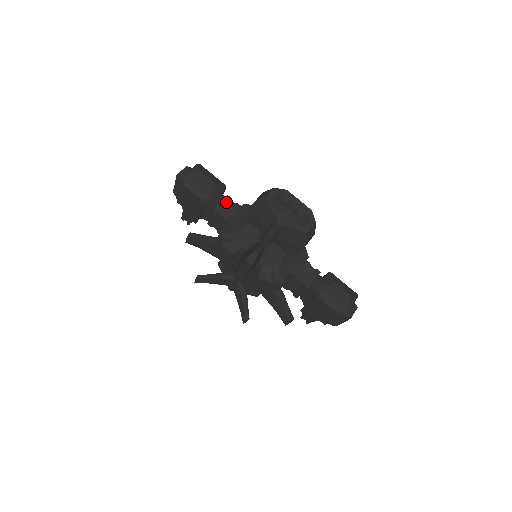
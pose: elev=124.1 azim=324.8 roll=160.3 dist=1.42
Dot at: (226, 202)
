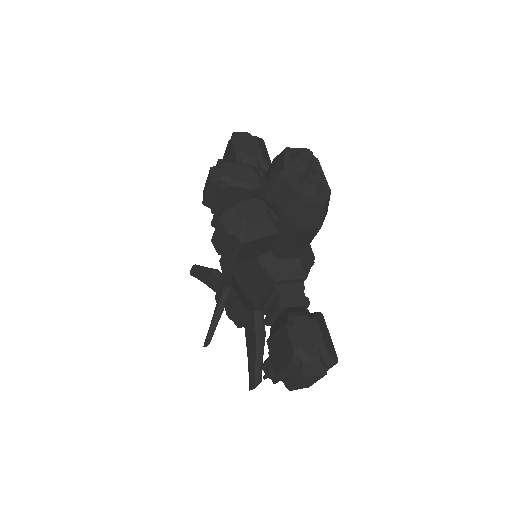
Dot at: occluded
